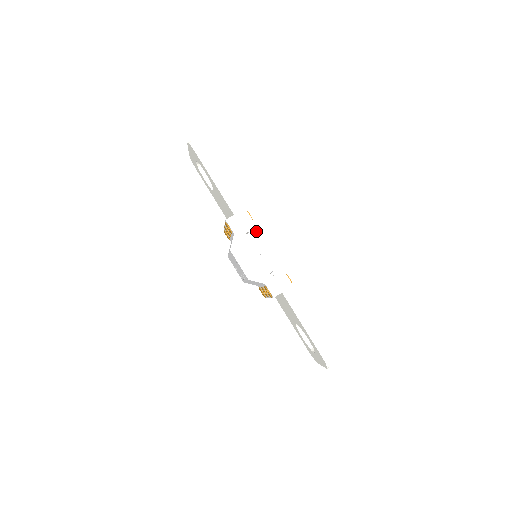
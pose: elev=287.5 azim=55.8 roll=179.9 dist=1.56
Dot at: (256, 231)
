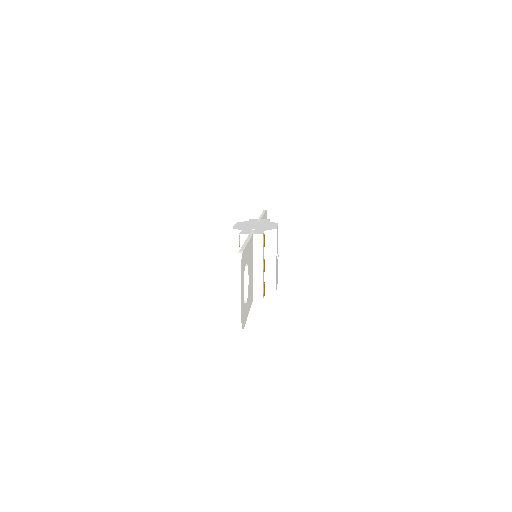
Dot at: (265, 222)
